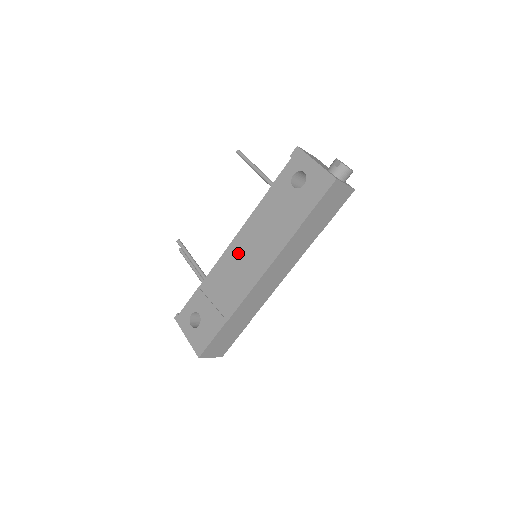
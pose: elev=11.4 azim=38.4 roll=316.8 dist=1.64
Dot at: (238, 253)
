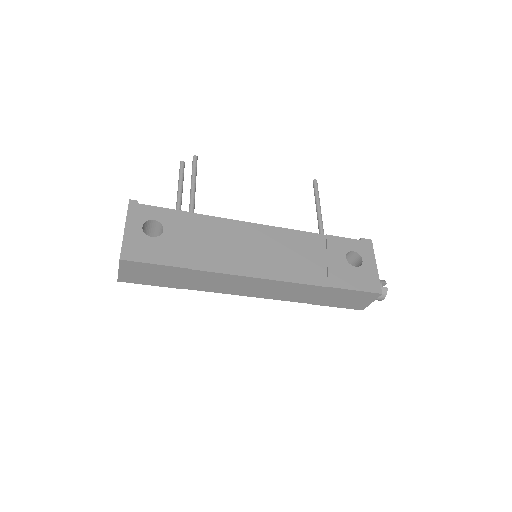
Dot at: (255, 238)
